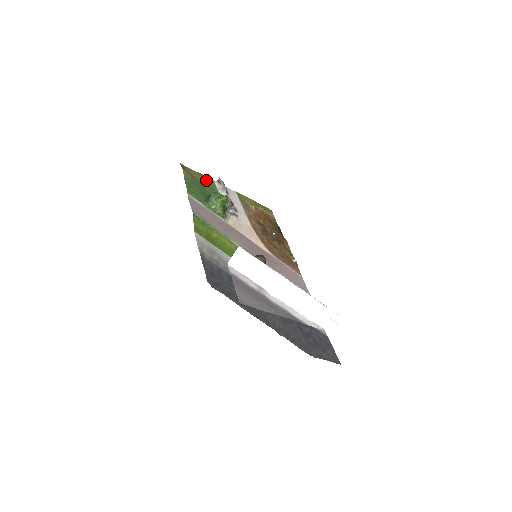
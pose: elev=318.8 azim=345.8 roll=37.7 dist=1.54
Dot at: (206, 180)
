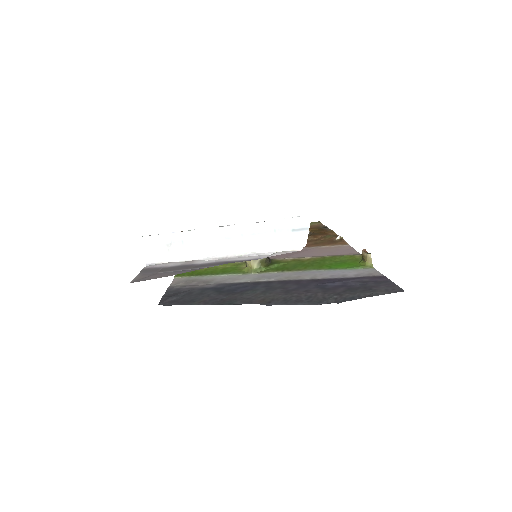
Dot at: occluded
